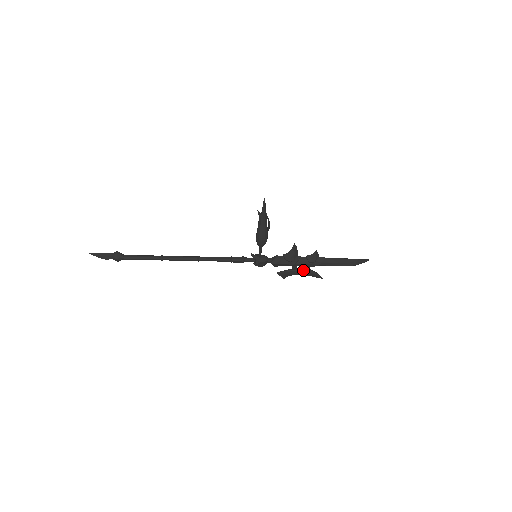
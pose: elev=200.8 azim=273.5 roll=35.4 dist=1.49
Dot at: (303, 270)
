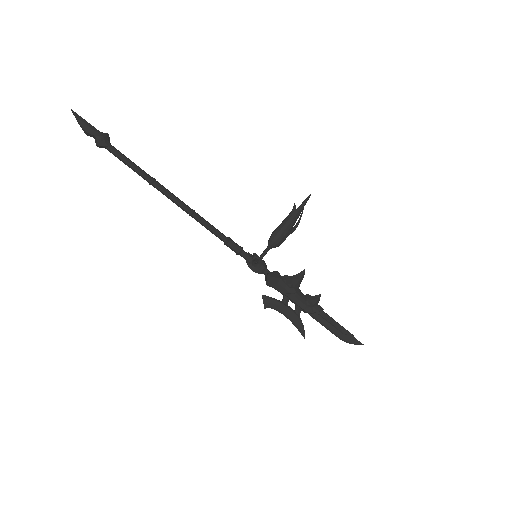
Dot at: (293, 310)
